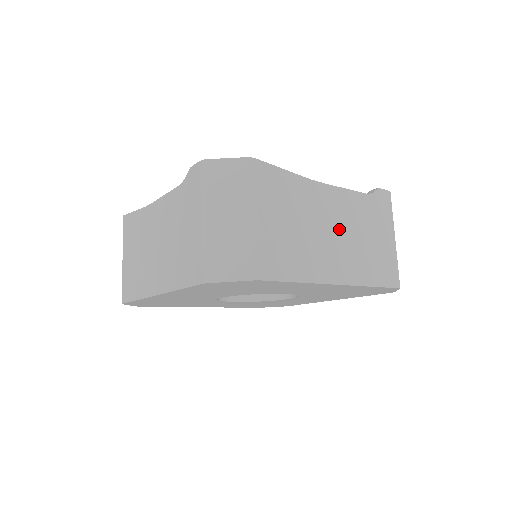
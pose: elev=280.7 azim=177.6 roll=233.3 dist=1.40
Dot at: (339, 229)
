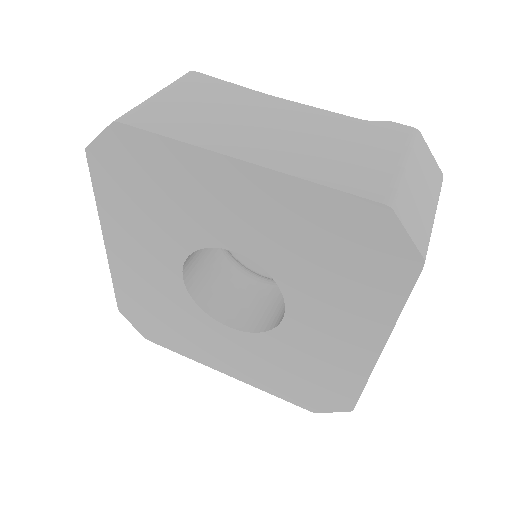
Dot at: (282, 127)
